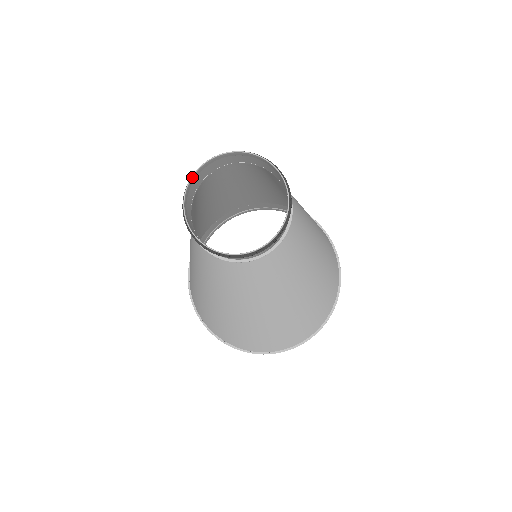
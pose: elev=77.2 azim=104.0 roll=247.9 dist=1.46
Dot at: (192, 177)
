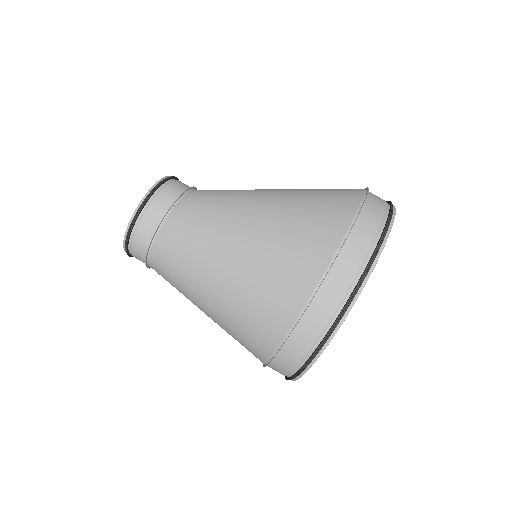
Dot at: occluded
